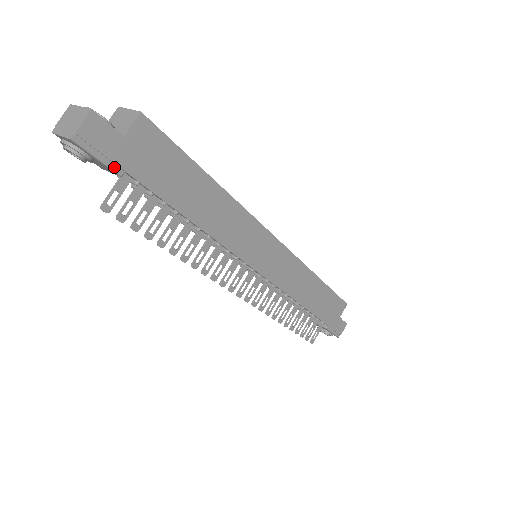
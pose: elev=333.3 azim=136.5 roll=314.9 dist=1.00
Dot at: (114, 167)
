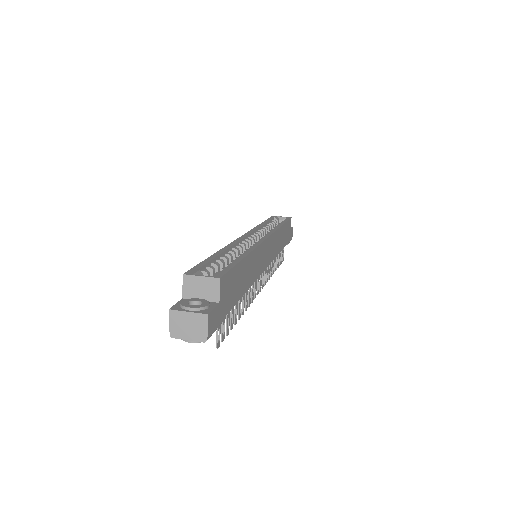
Dot at: (220, 324)
